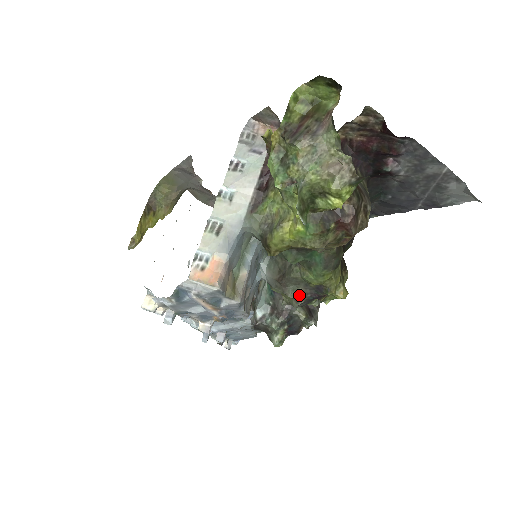
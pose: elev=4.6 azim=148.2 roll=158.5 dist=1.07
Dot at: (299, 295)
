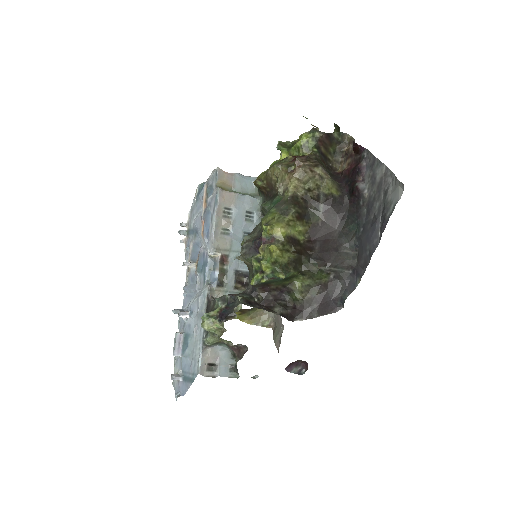
Dot at: (250, 239)
